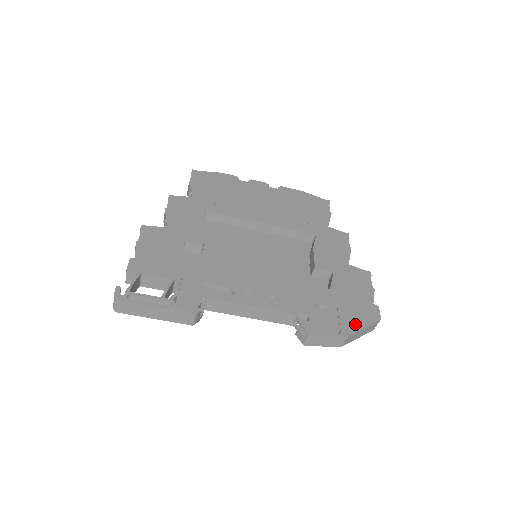
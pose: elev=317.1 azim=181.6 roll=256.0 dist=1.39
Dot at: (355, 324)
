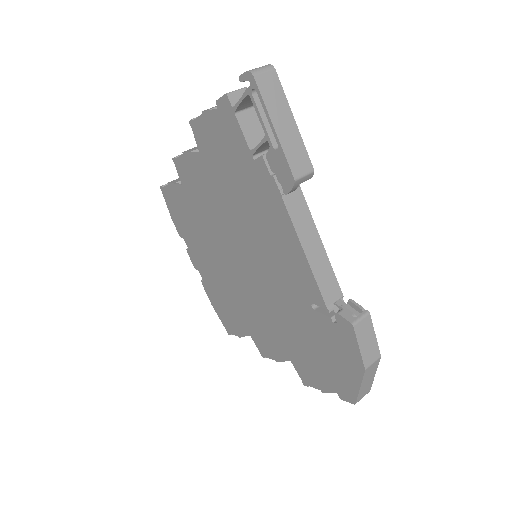
Dot at: occluded
